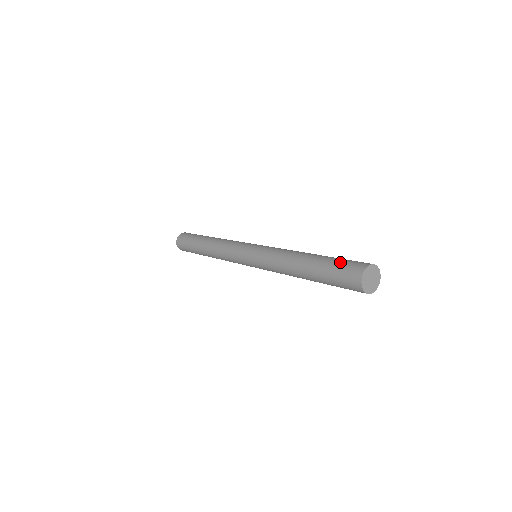
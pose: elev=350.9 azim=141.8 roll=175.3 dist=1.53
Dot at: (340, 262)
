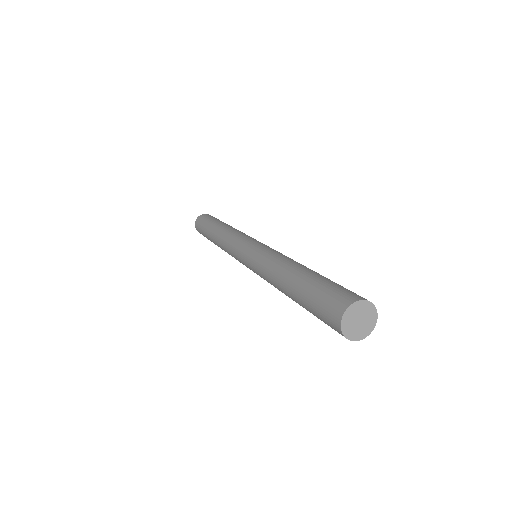
Dot at: (329, 286)
